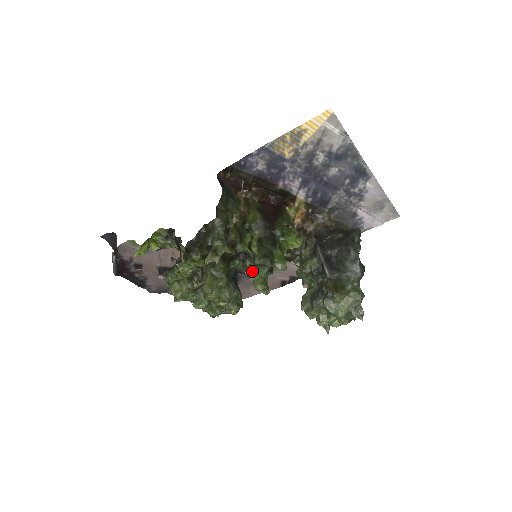
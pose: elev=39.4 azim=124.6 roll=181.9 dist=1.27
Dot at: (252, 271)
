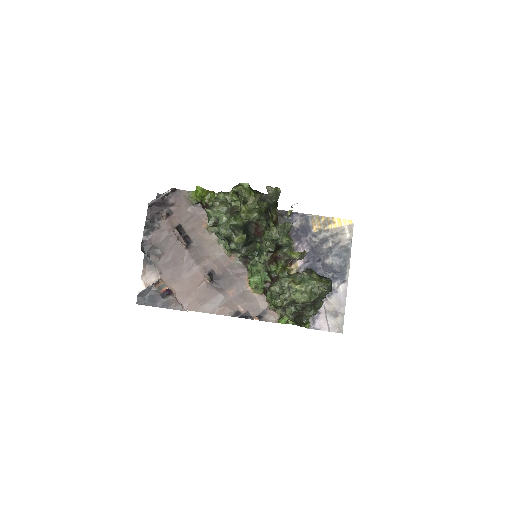
Dot at: occluded
